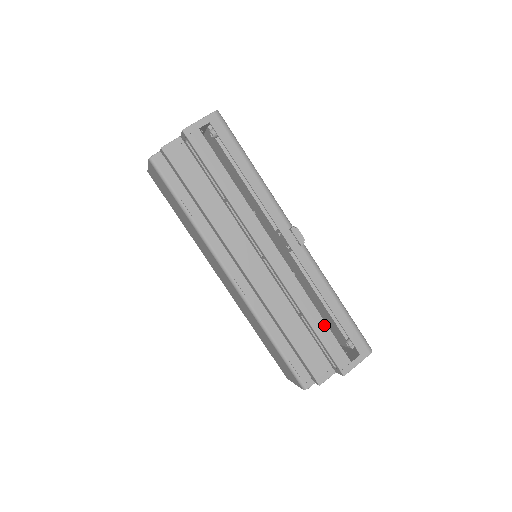
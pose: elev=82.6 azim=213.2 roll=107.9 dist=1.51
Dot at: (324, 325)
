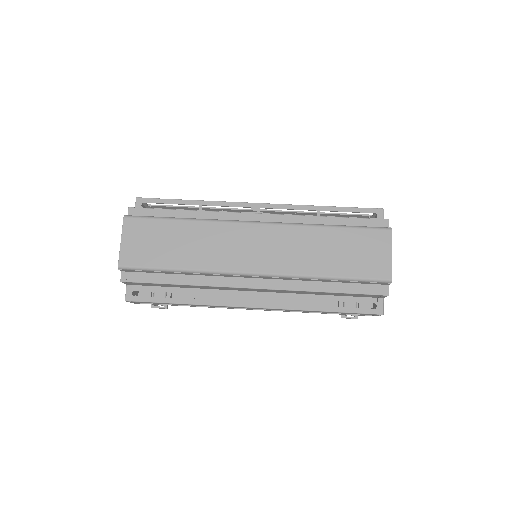
Dot at: occluded
